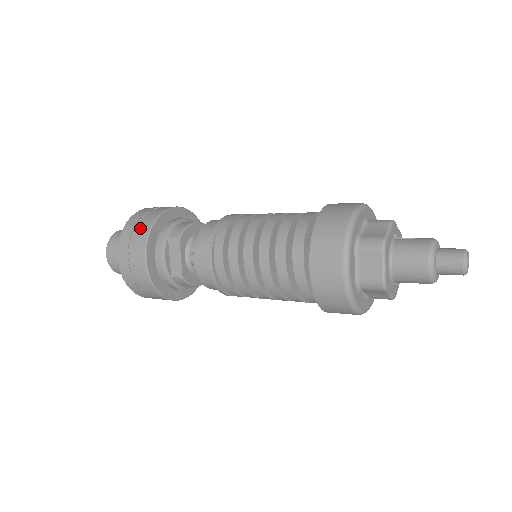
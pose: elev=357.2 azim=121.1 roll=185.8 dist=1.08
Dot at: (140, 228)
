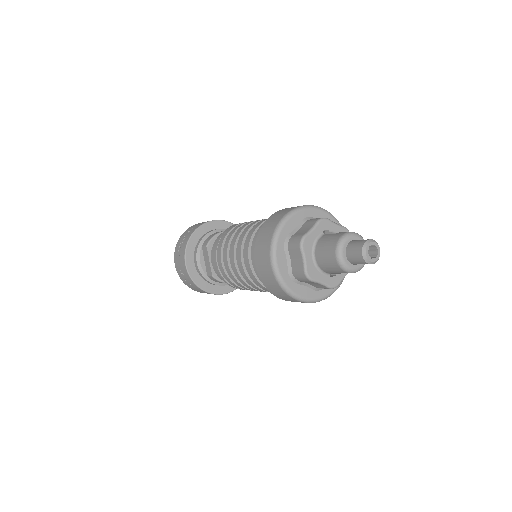
Dot at: (184, 240)
